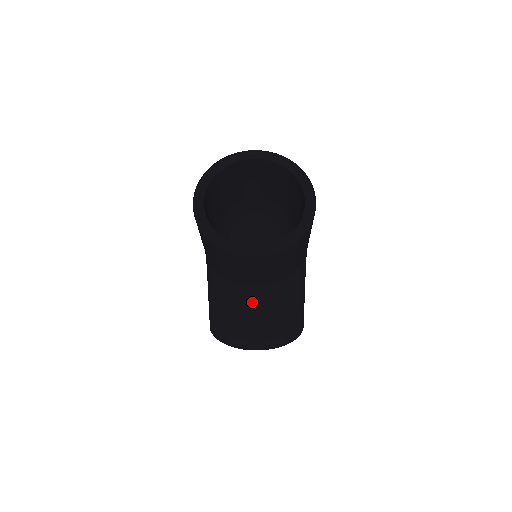
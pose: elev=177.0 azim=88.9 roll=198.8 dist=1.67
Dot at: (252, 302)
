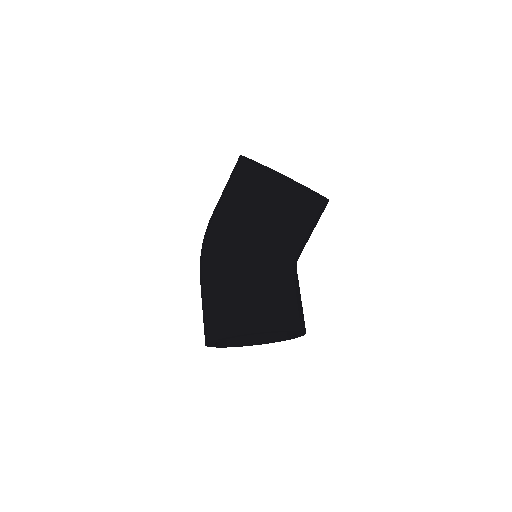
Dot at: (286, 276)
